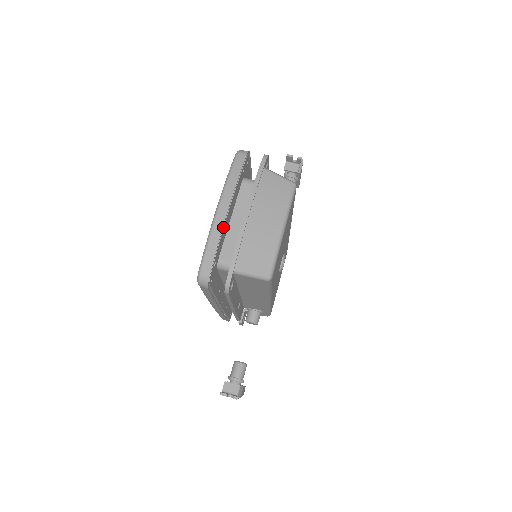
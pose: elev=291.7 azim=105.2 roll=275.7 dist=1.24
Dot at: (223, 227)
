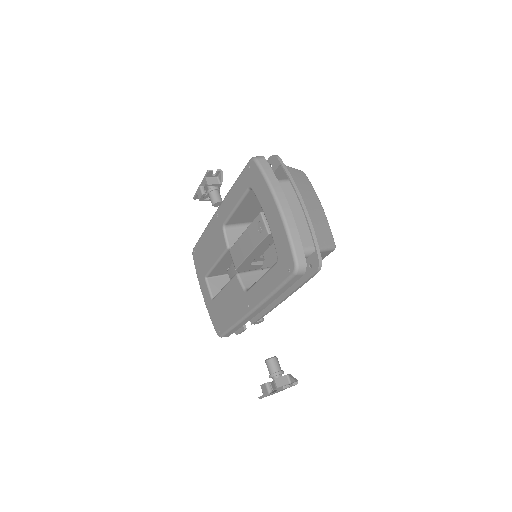
Dot at: (291, 219)
